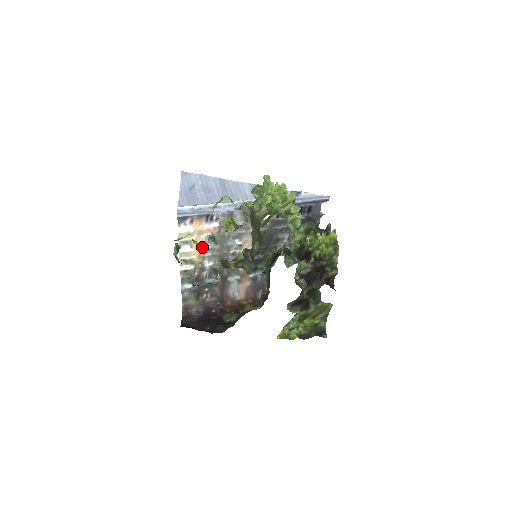
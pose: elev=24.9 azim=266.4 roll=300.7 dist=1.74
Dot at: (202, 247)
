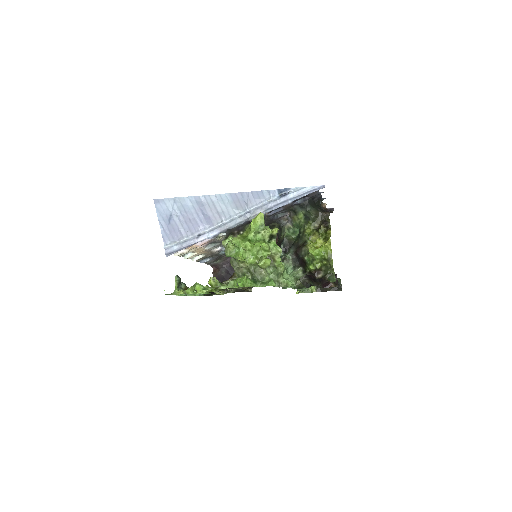
Dot at: (204, 249)
